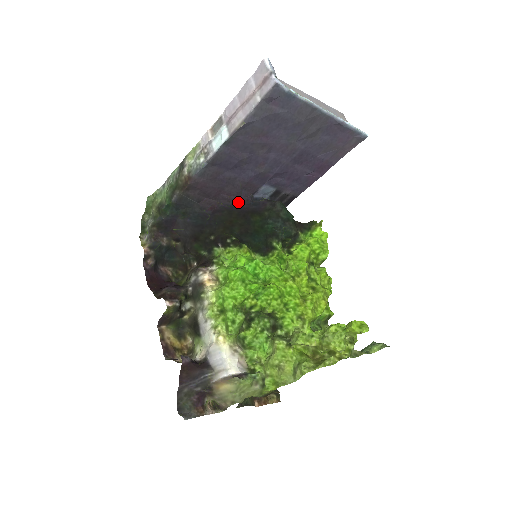
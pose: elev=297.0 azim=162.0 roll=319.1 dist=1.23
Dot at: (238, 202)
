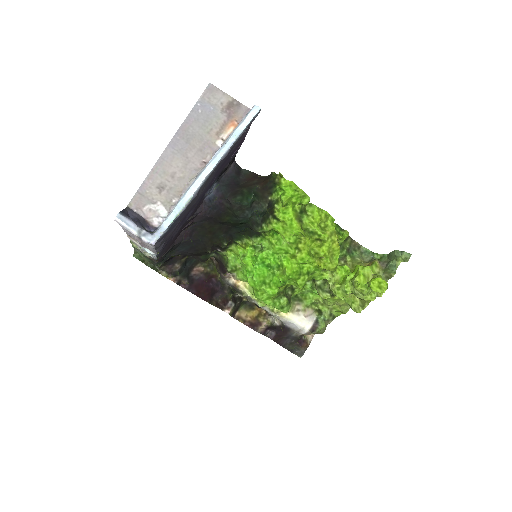
Dot at: (200, 218)
